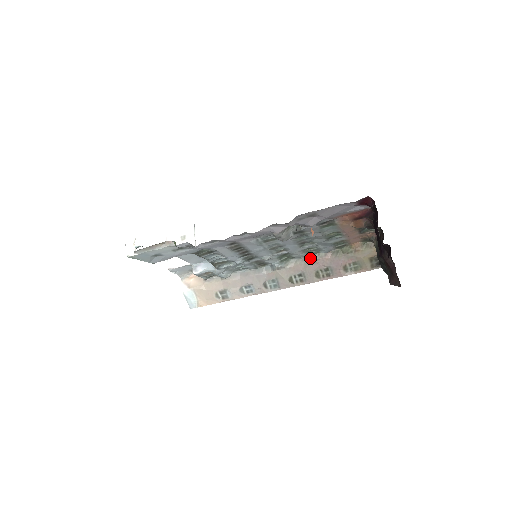
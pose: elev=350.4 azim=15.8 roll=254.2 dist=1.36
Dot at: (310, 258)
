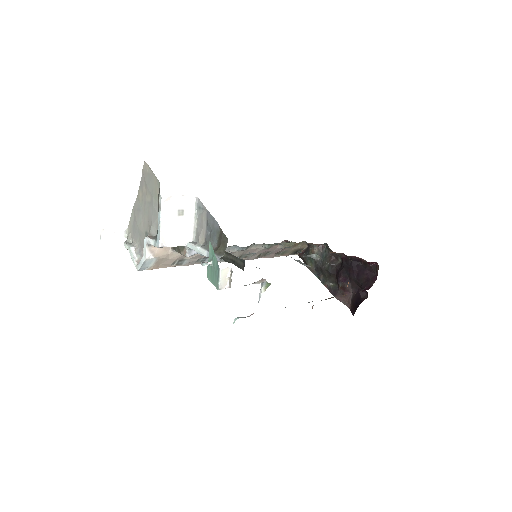
Dot at: (266, 246)
